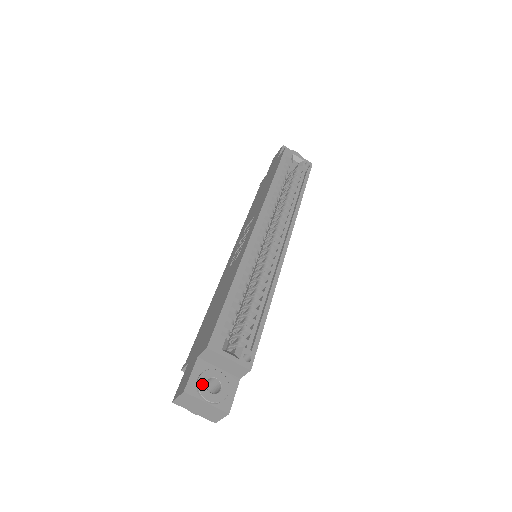
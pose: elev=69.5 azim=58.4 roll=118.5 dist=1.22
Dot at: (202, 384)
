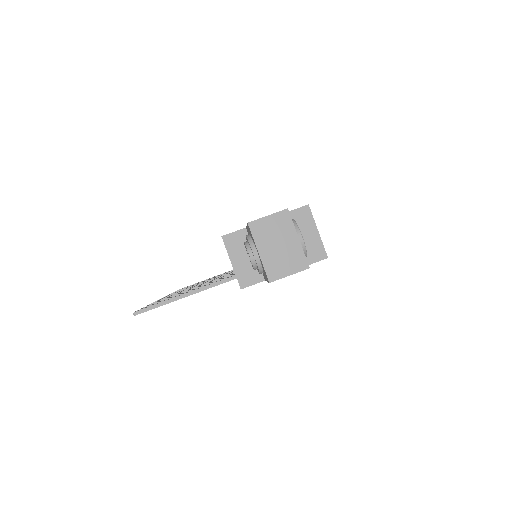
Dot at: (295, 224)
